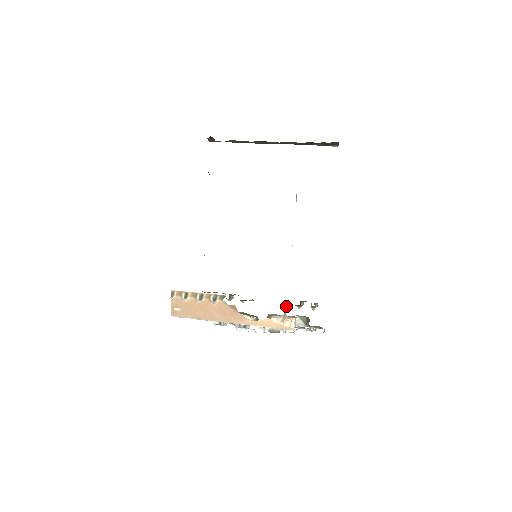
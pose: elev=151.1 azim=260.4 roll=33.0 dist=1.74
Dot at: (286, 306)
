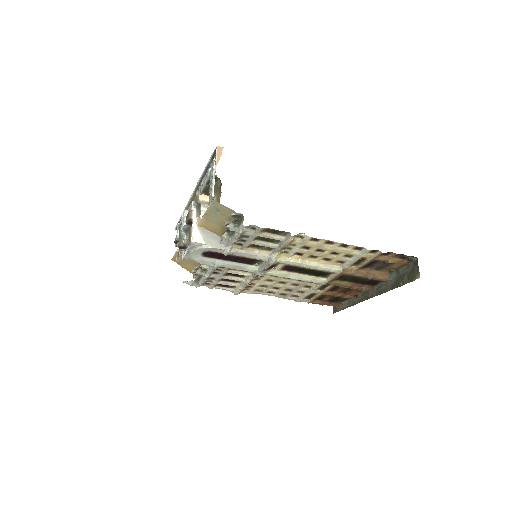
Dot at: (218, 241)
